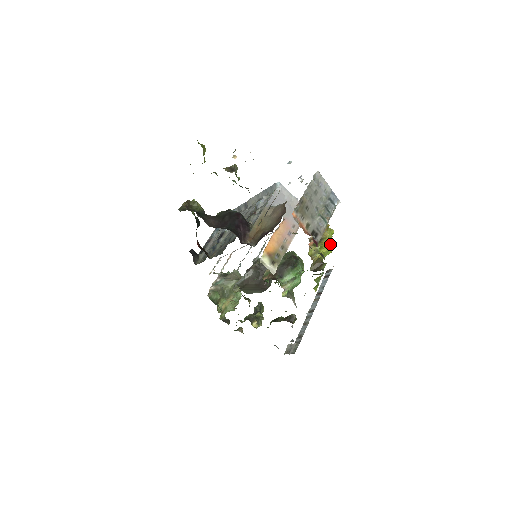
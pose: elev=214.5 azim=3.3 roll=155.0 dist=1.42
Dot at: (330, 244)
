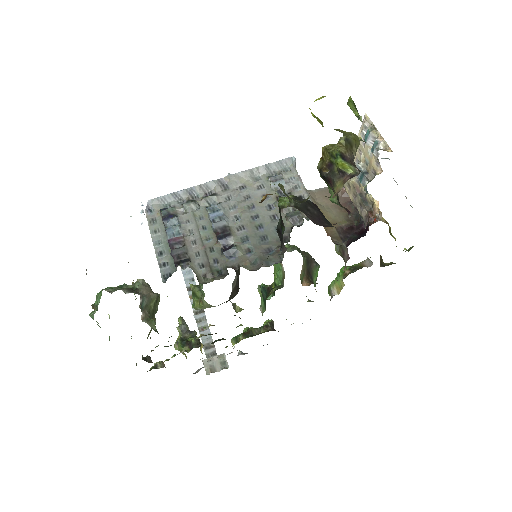
Dot at: occluded
